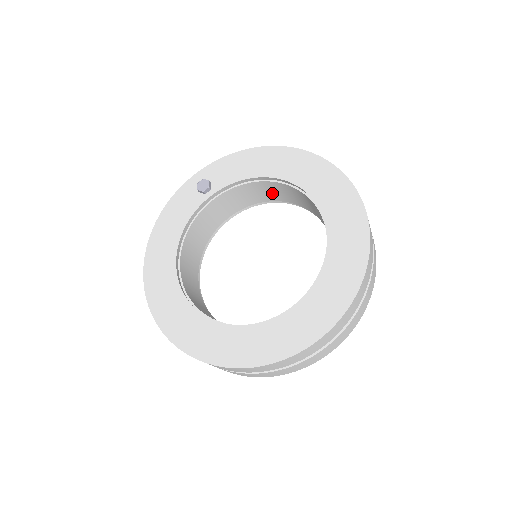
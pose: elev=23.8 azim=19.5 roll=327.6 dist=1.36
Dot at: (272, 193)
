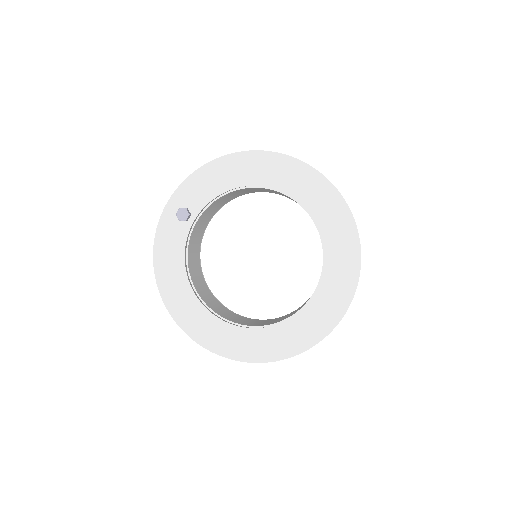
Dot at: (242, 192)
